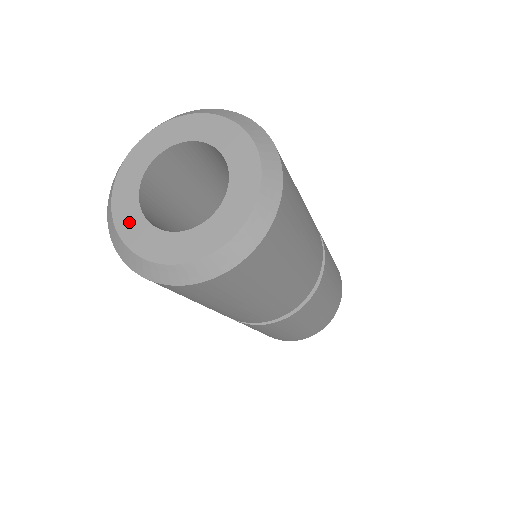
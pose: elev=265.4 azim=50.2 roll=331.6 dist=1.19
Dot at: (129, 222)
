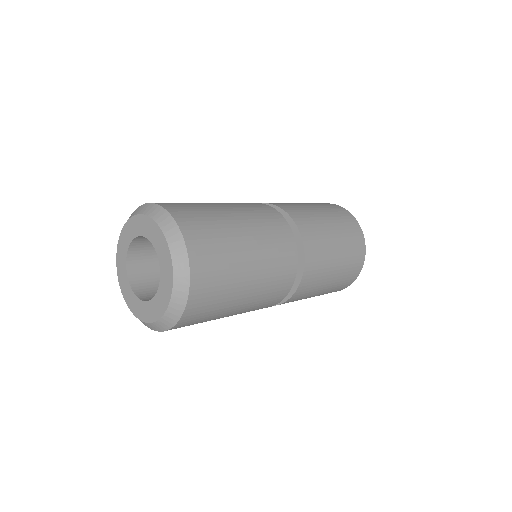
Dot at: (137, 308)
